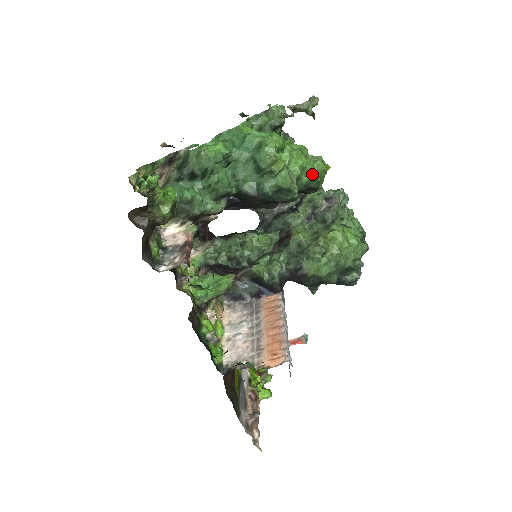
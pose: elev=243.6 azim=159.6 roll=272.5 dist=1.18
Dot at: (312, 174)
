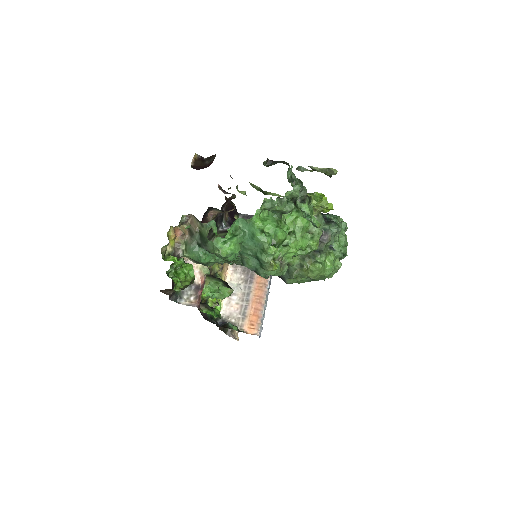
Dot at: (304, 253)
